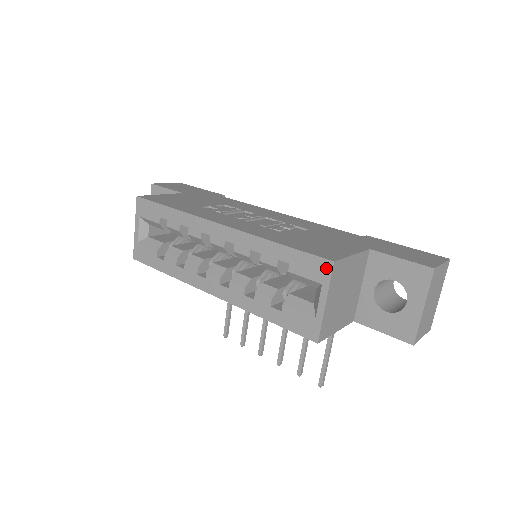
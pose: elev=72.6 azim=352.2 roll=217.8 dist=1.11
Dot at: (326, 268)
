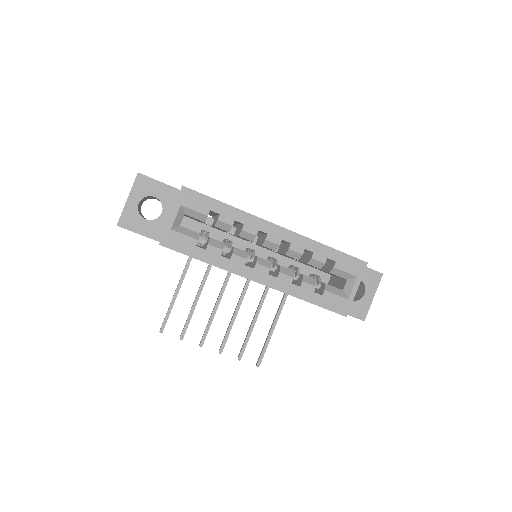
Dot at: (362, 266)
